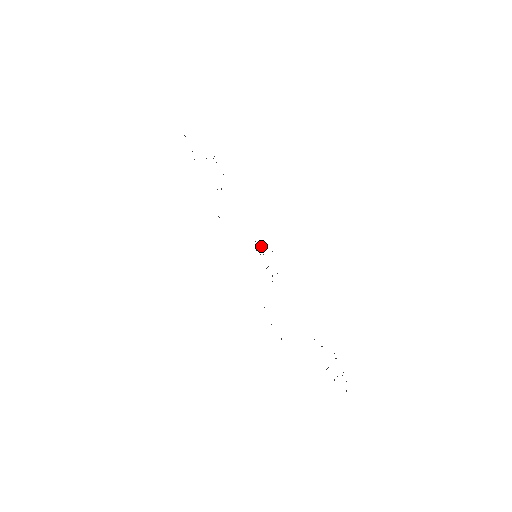
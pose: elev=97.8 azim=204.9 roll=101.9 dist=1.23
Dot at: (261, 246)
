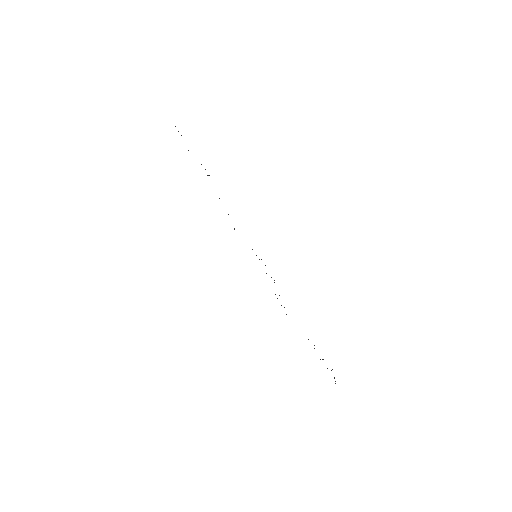
Dot at: occluded
